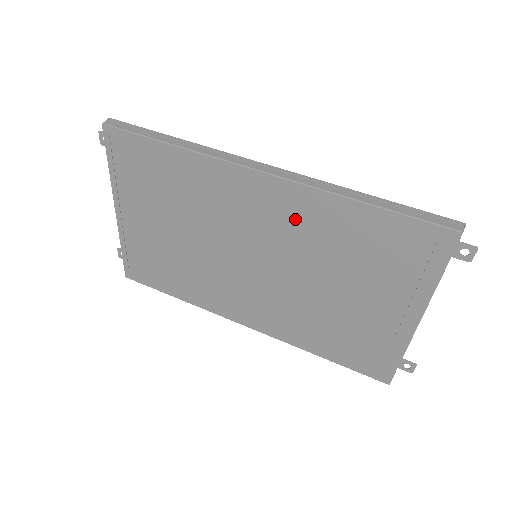
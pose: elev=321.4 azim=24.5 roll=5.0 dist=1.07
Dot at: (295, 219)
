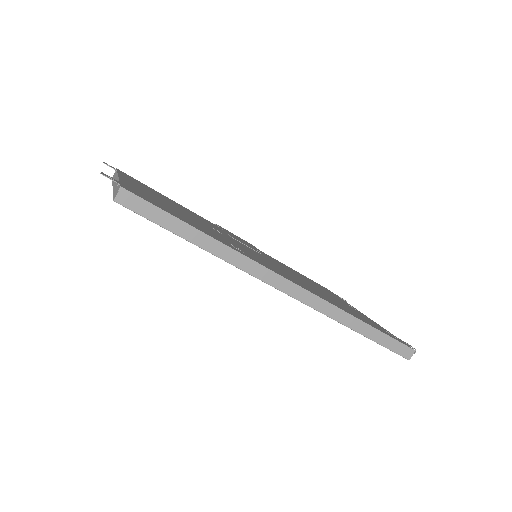
Dot at: occluded
